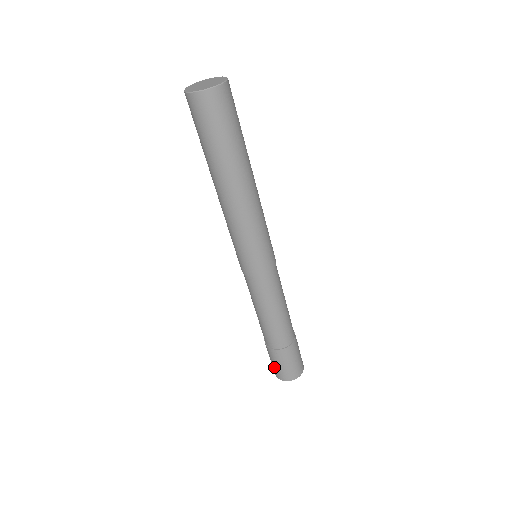
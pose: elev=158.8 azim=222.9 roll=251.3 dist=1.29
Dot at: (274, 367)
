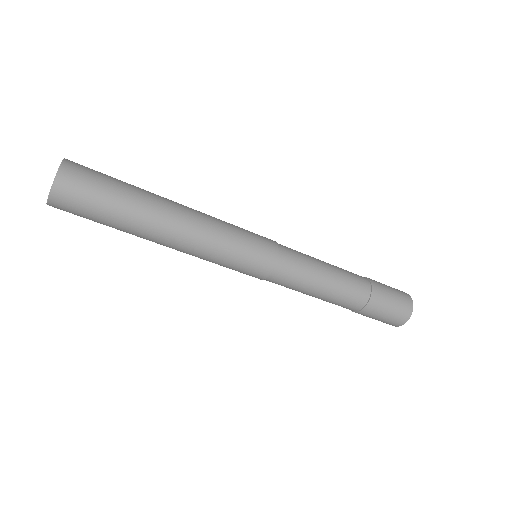
Dot at: occluded
